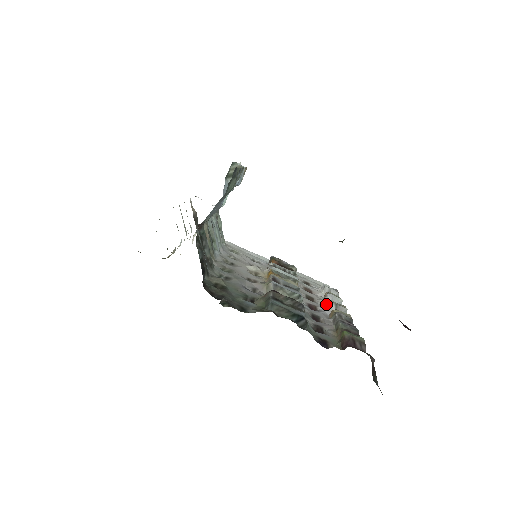
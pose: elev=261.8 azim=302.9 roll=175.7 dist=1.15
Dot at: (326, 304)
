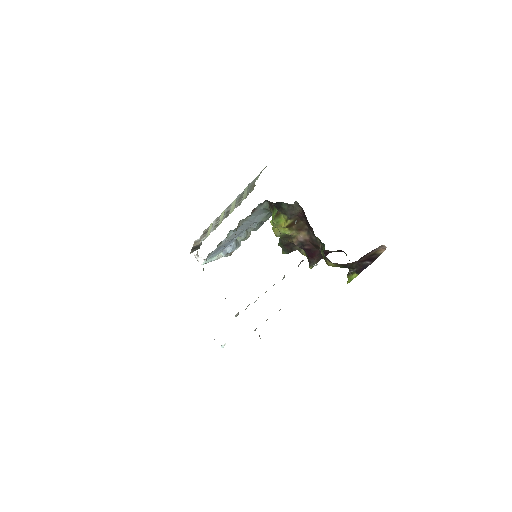
Dot at: occluded
